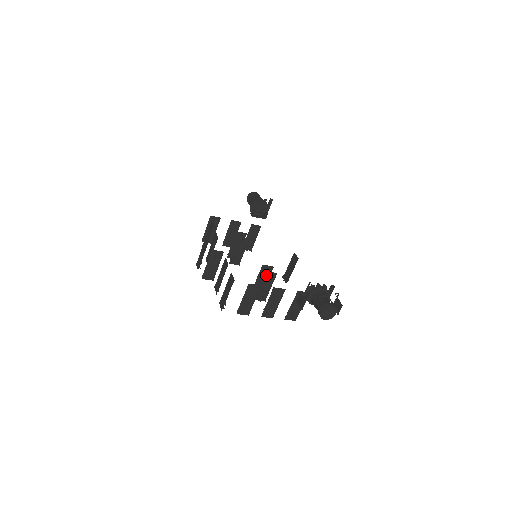
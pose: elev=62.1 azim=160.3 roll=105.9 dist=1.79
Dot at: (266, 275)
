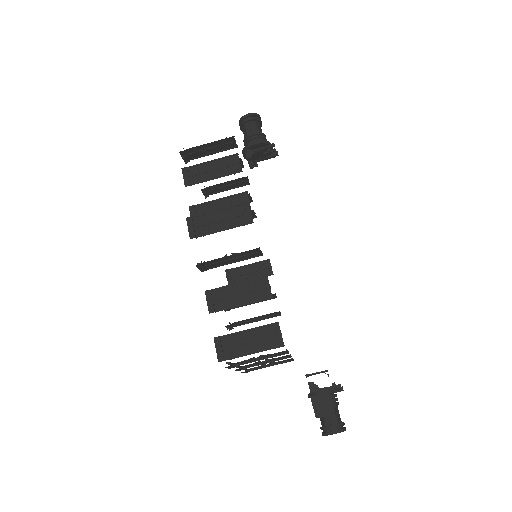
Dot at: (273, 313)
